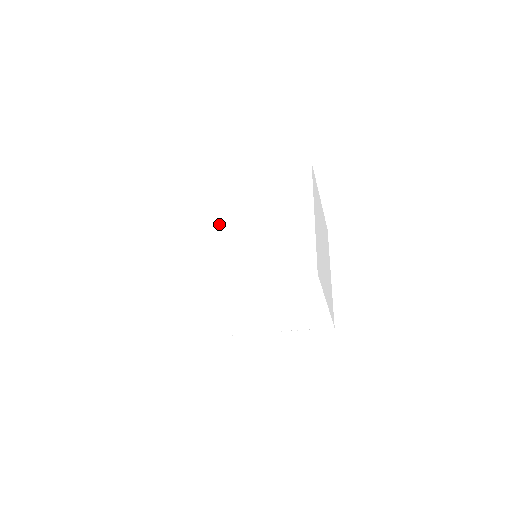
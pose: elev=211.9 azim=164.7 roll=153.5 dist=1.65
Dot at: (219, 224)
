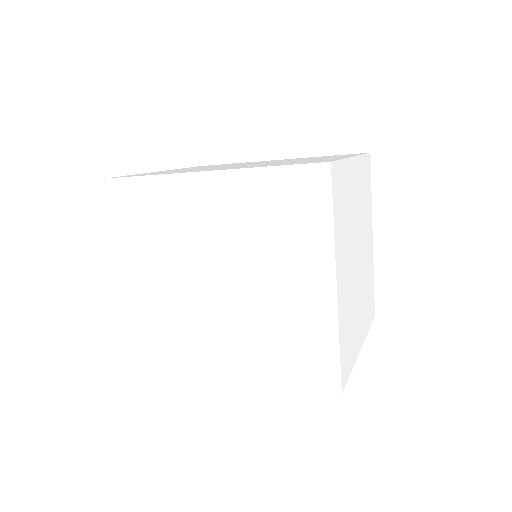
Dot at: (185, 275)
